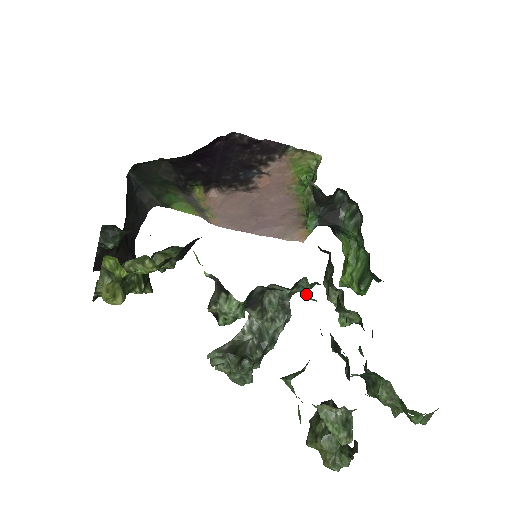
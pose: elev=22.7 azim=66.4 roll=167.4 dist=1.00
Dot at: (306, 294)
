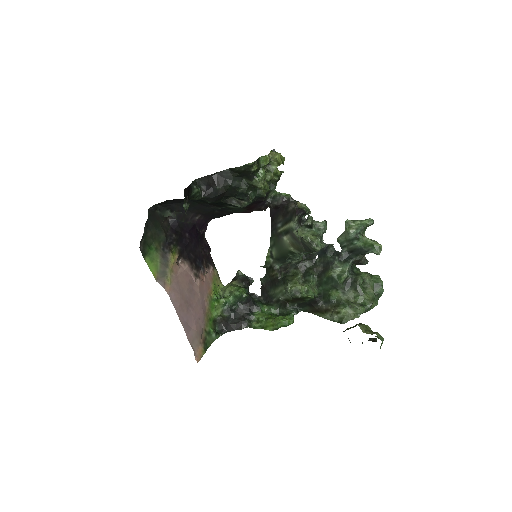
Dot at: occluded
